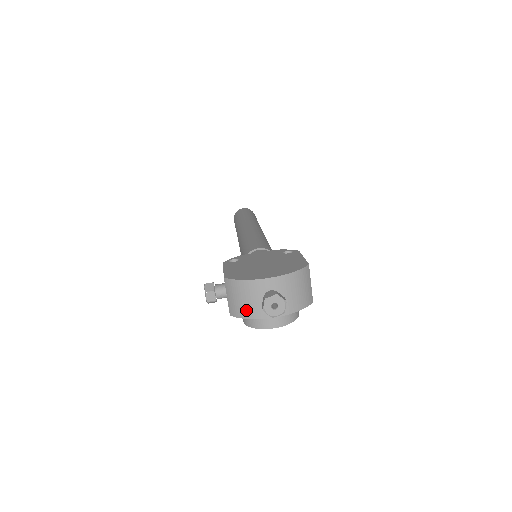
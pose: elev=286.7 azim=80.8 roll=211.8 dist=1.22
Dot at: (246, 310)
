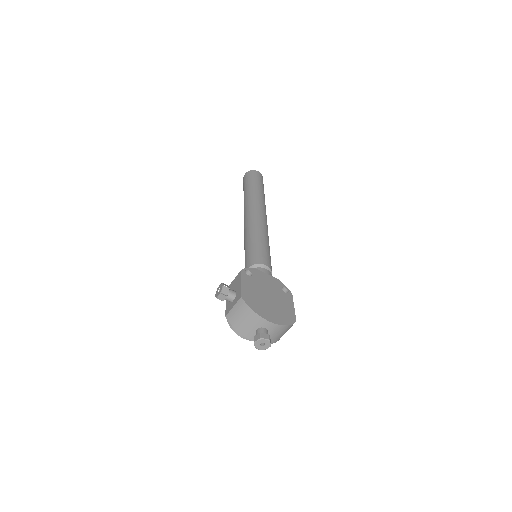
Dot at: (240, 326)
